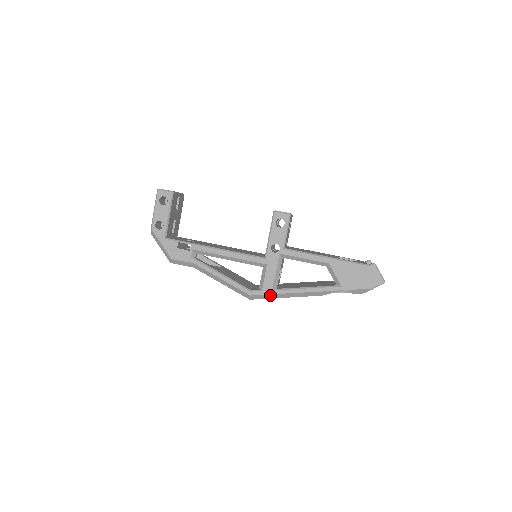
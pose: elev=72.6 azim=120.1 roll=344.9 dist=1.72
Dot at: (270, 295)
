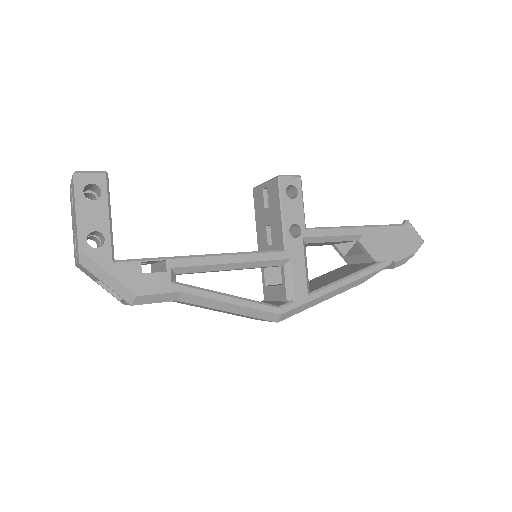
Dot at: (306, 304)
